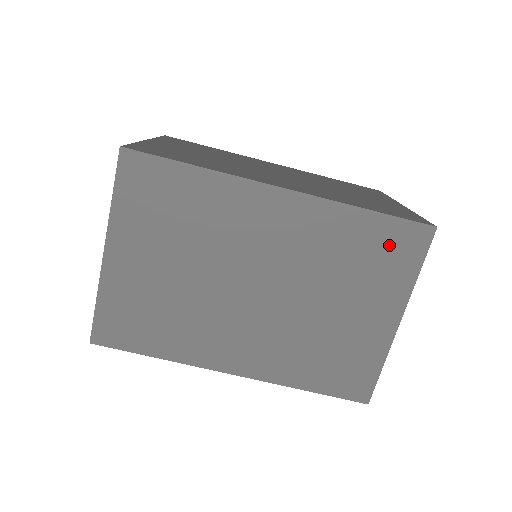
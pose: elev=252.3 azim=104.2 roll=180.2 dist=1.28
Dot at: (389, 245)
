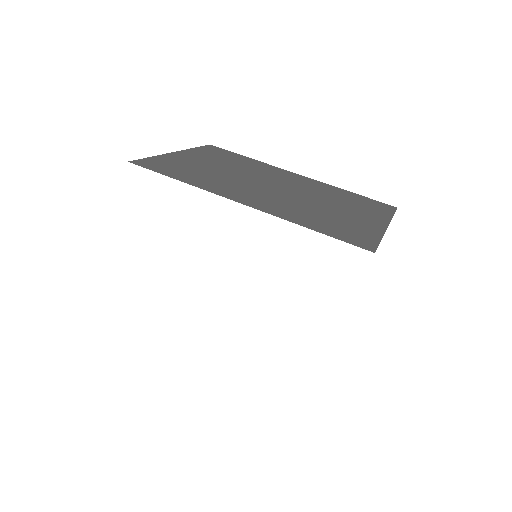
Dot at: (368, 203)
